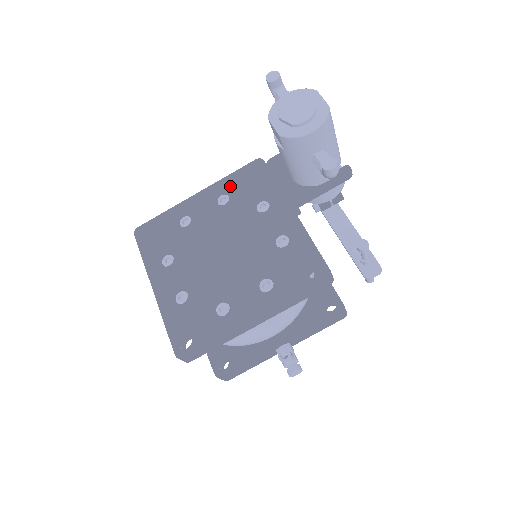
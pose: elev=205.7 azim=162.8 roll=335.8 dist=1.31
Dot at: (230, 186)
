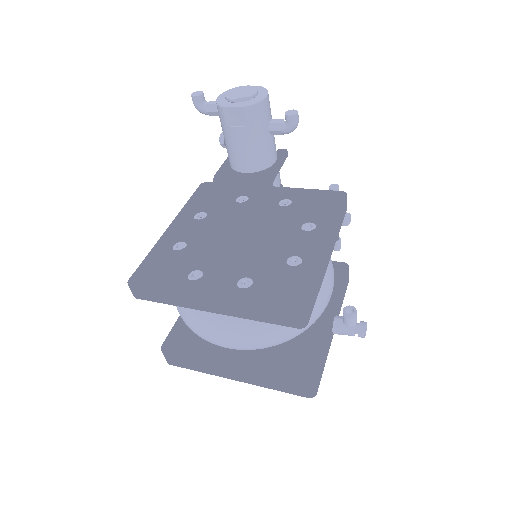
Dot at: (197, 206)
